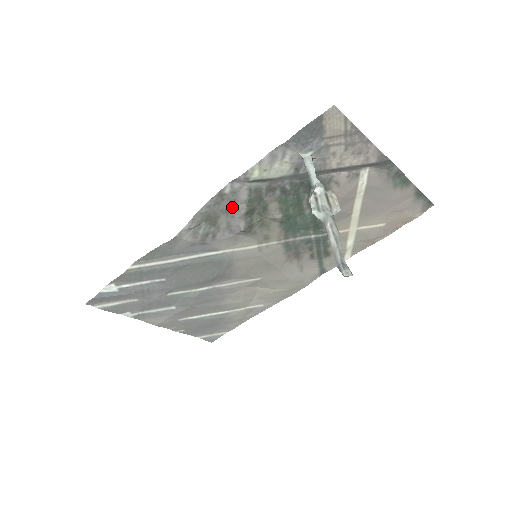
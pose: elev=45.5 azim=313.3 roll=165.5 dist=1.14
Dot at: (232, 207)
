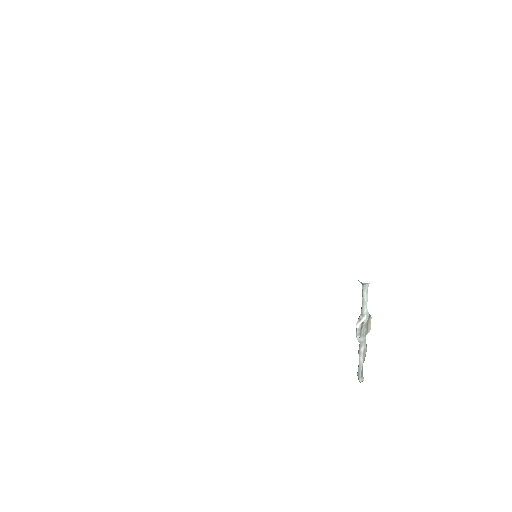
Dot at: occluded
